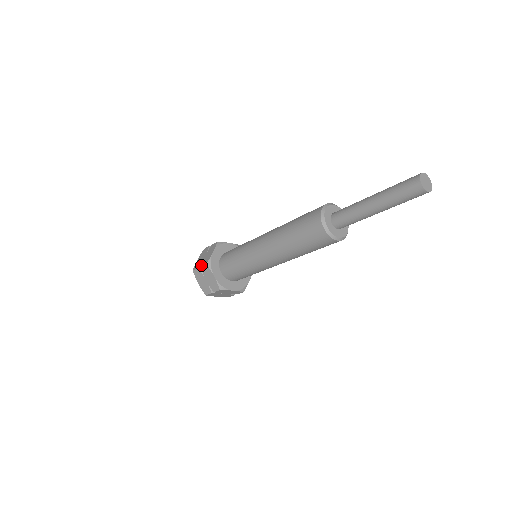
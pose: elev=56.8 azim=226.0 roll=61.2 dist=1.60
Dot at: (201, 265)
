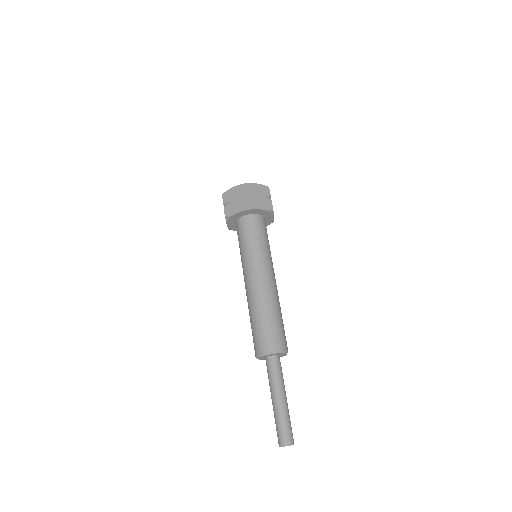
Dot at: (224, 207)
